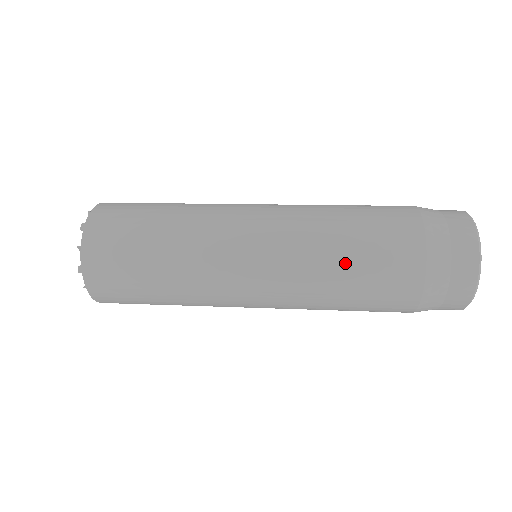
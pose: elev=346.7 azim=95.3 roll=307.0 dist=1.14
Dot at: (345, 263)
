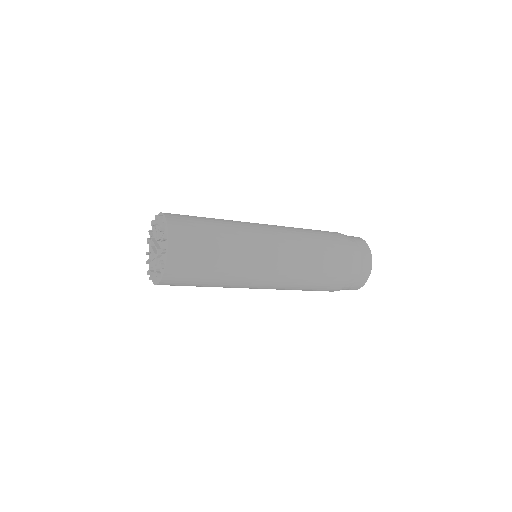
Dot at: (316, 241)
